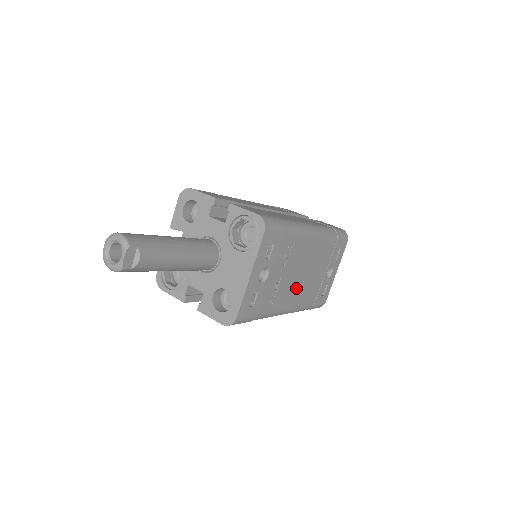
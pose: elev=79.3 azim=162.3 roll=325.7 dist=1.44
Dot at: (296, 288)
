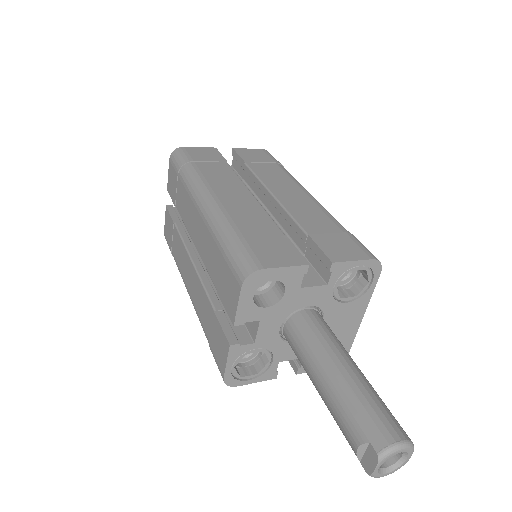
Dot at: occluded
